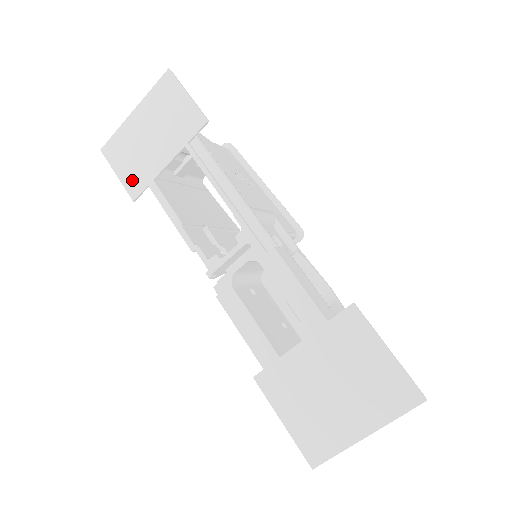
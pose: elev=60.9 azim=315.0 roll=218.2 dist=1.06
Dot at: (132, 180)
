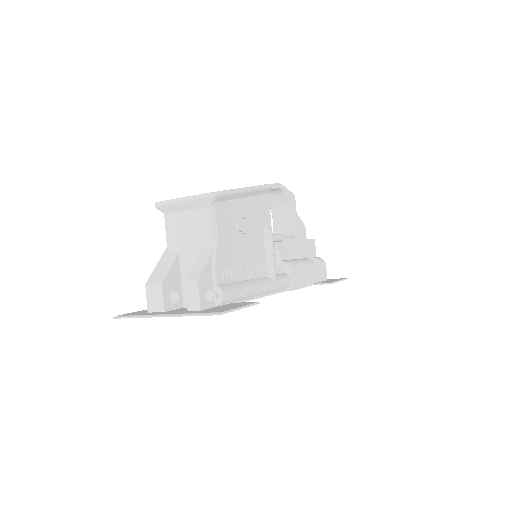
Dot at: occluded
